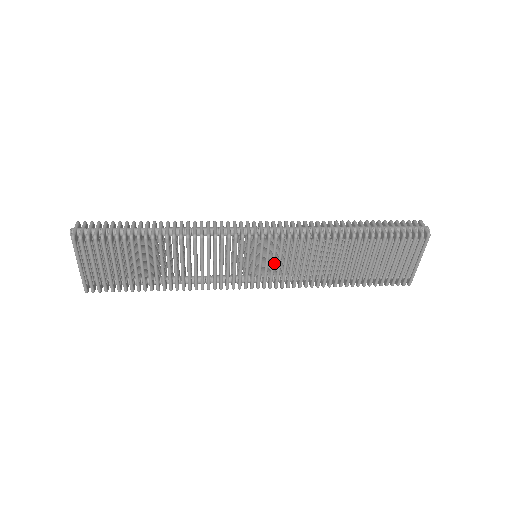
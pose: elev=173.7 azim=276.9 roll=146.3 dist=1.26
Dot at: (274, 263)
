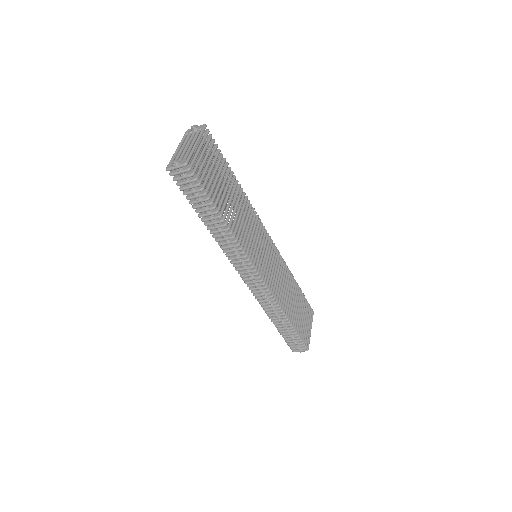
Dot at: (270, 263)
